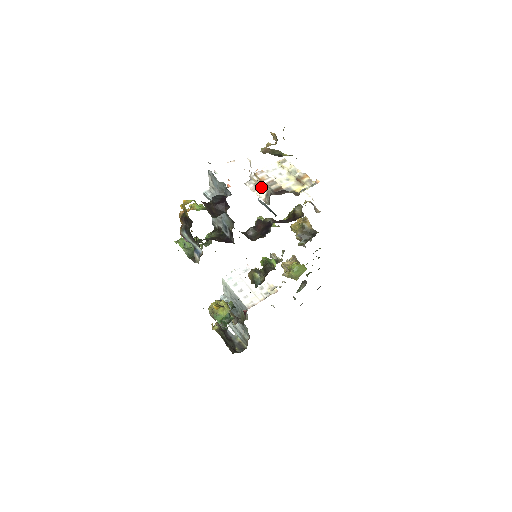
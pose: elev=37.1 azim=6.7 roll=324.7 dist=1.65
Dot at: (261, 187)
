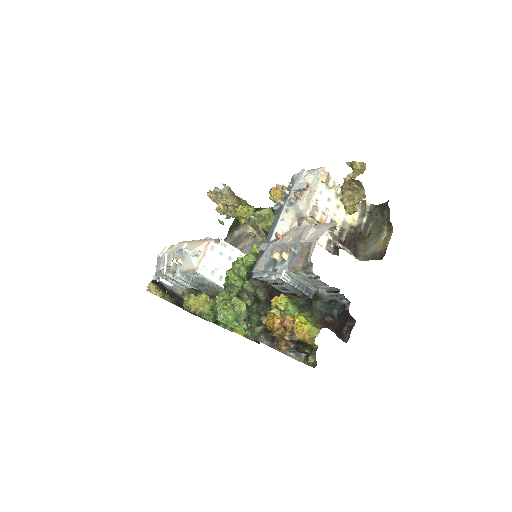
Dot at: occluded
